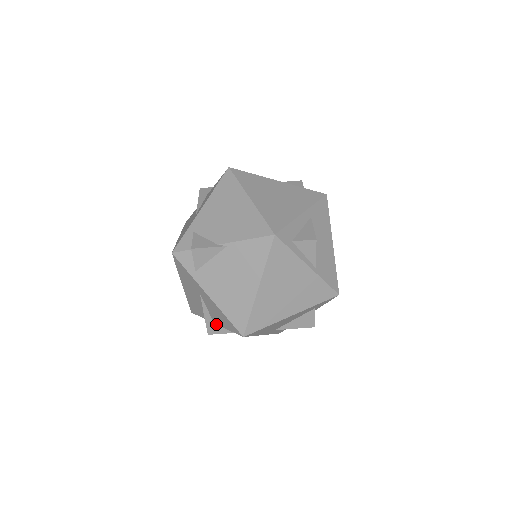
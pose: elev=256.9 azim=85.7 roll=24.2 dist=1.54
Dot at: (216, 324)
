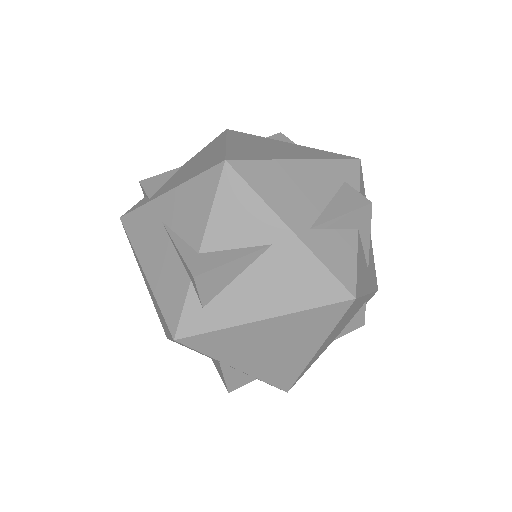
Dot at: (202, 254)
